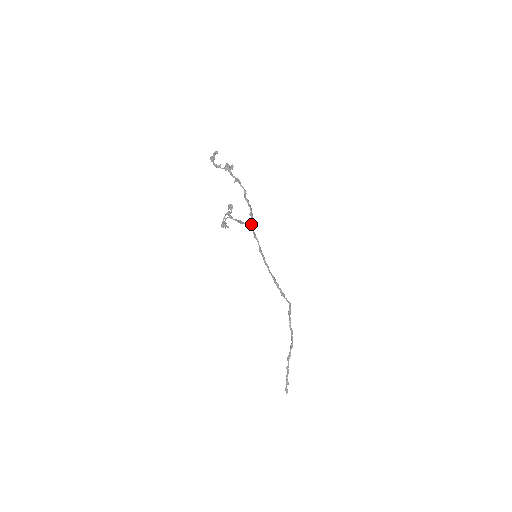
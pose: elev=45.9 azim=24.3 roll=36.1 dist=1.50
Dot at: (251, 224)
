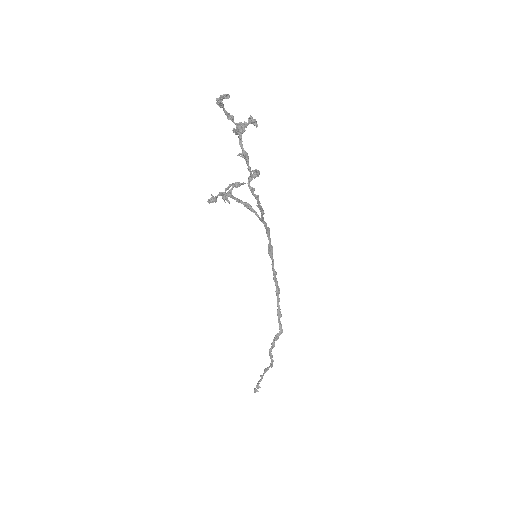
Dot at: (261, 216)
